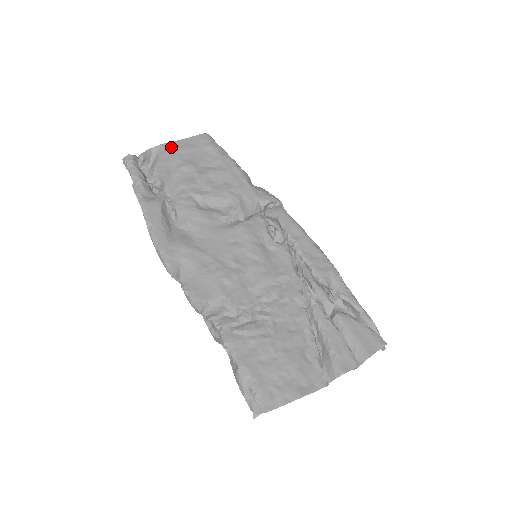
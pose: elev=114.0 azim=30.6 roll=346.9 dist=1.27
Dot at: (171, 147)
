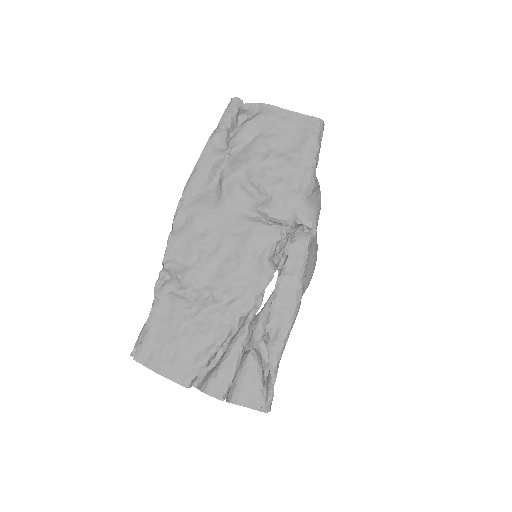
Dot at: (275, 113)
